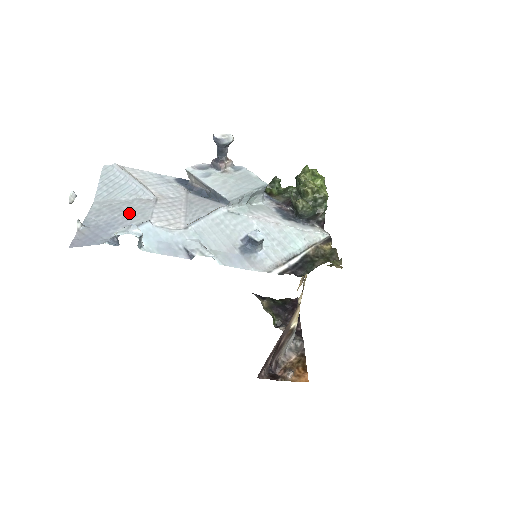
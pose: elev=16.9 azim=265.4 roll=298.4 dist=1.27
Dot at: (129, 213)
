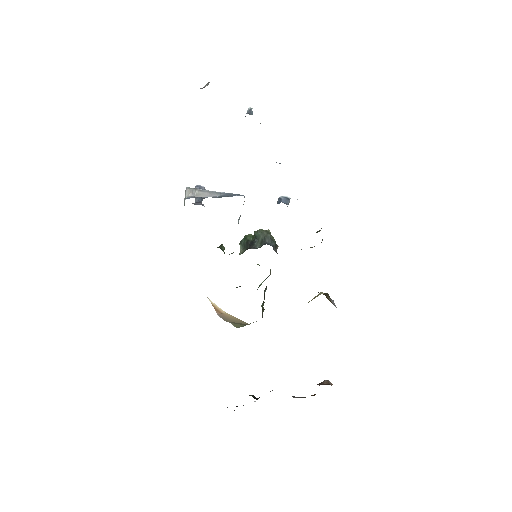
Dot at: occluded
